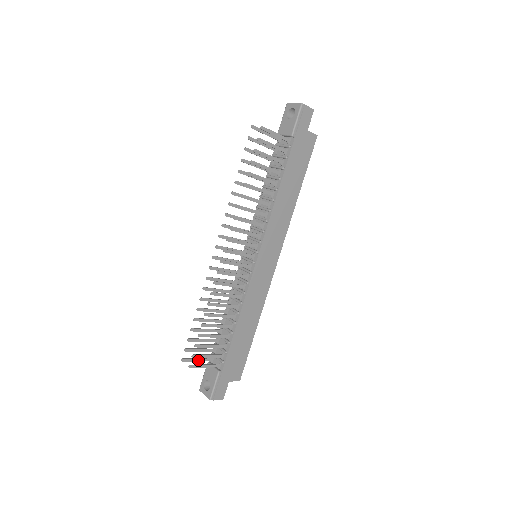
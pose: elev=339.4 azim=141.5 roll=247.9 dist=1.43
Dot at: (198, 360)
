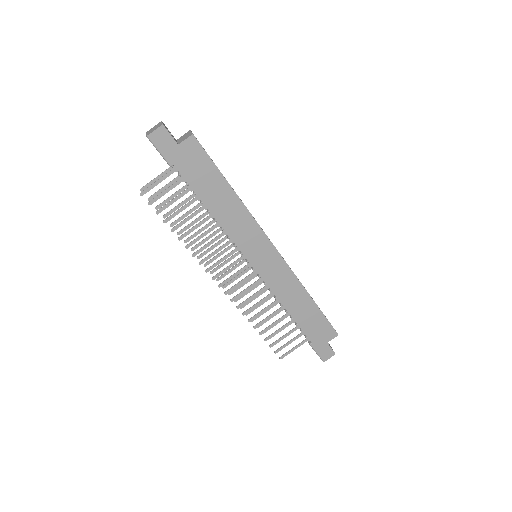
Dot at: occluded
